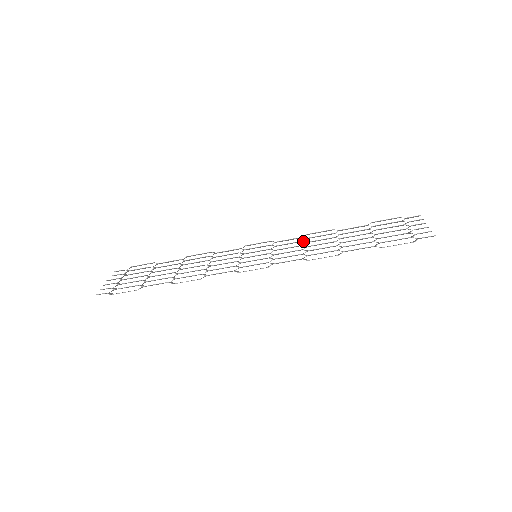
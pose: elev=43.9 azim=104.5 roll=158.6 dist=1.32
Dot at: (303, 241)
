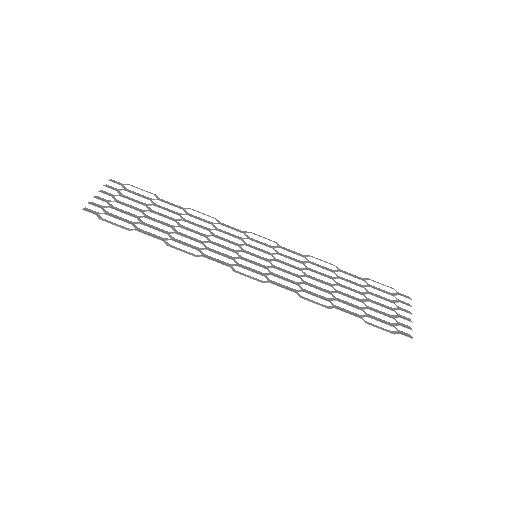
Dot at: (304, 265)
